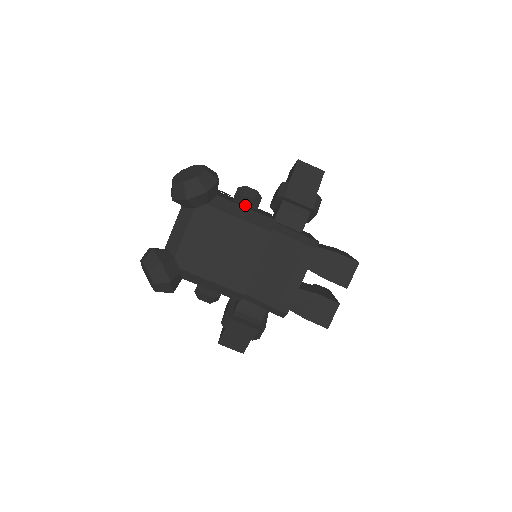
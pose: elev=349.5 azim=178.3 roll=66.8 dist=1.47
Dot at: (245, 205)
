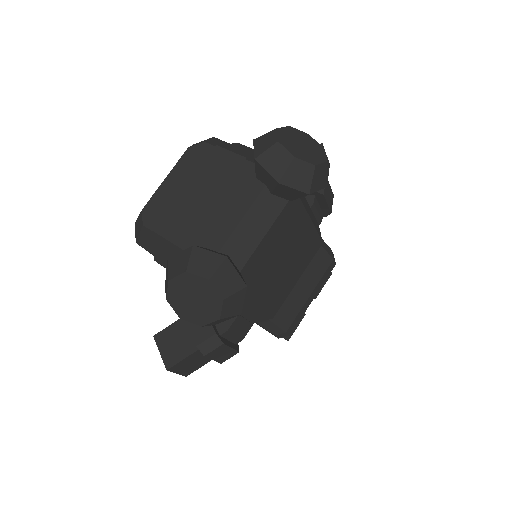
Dot at: occluded
